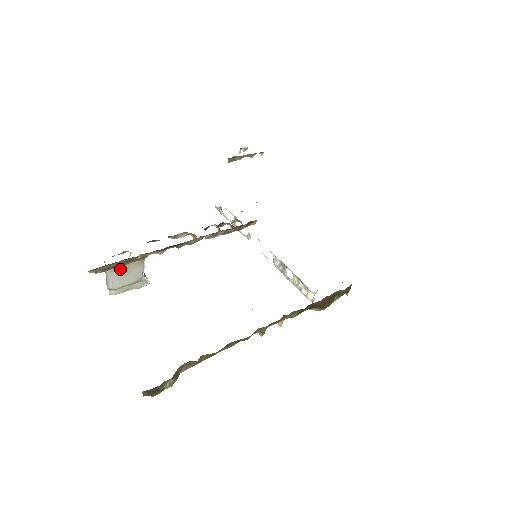
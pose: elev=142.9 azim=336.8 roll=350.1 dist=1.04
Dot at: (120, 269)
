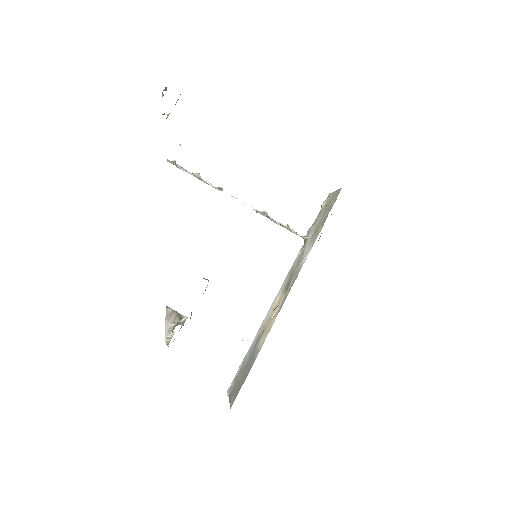
Dot at: occluded
